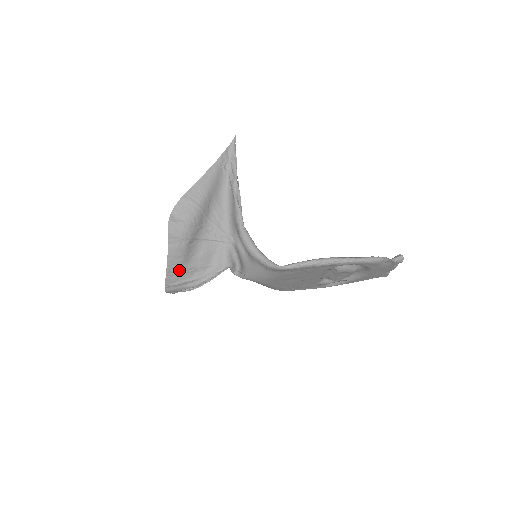
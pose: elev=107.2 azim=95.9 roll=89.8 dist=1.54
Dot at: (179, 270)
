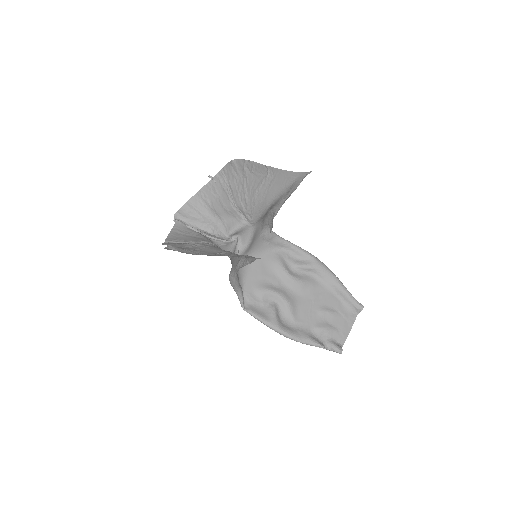
Dot at: occluded
